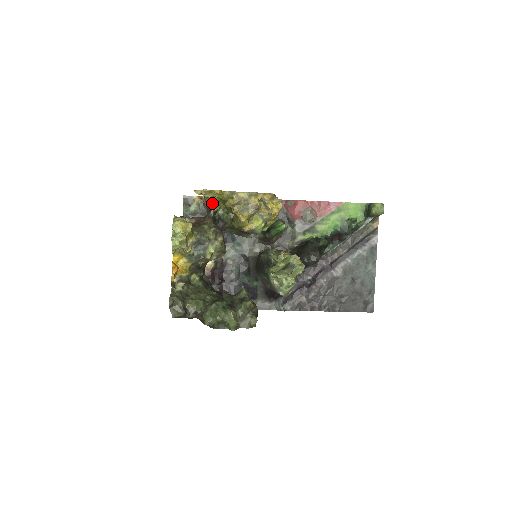
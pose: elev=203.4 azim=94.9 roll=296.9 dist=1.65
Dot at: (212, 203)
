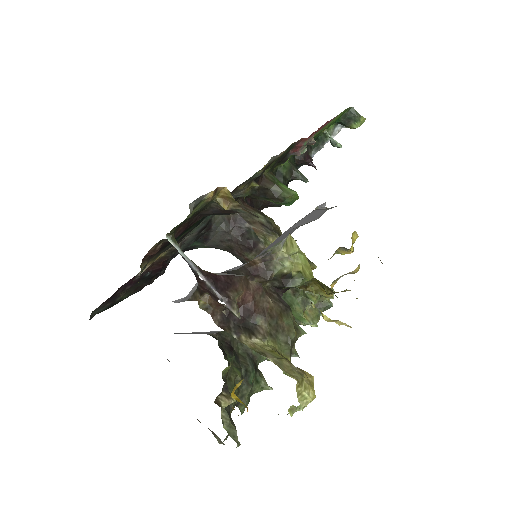
Dot at: (244, 212)
